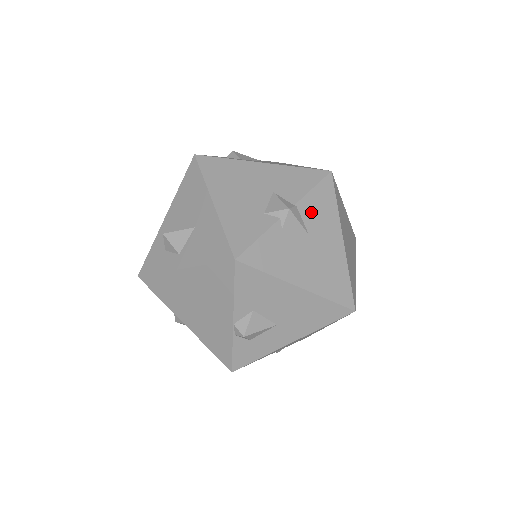
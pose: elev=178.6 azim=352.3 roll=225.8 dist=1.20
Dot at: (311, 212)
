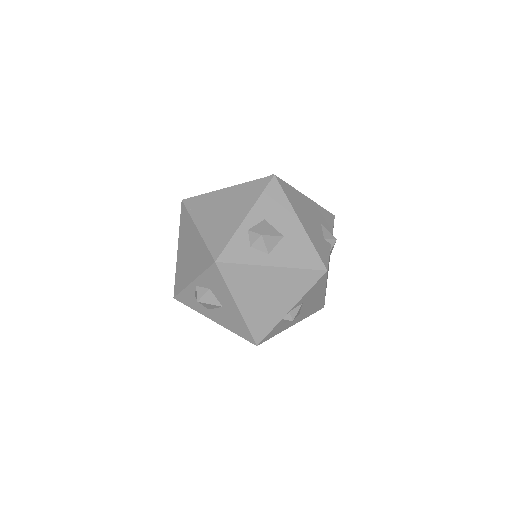
Dot at: occluded
